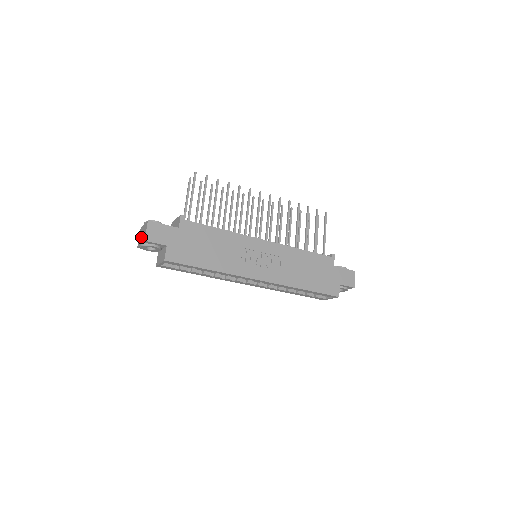
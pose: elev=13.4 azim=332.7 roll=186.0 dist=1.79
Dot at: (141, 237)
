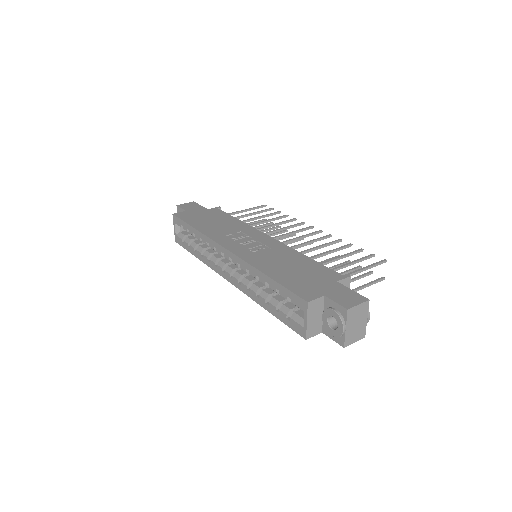
Dot at: occluded
